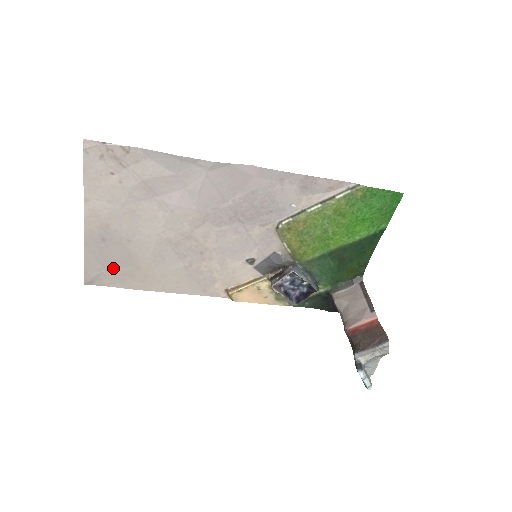
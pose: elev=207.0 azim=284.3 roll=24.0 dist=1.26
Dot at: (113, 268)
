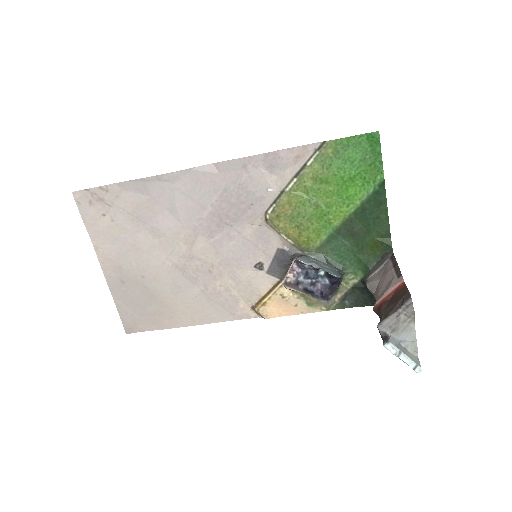
Dot at: (142, 310)
